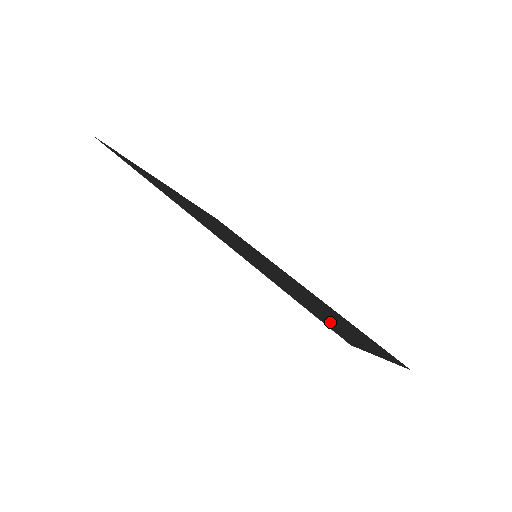
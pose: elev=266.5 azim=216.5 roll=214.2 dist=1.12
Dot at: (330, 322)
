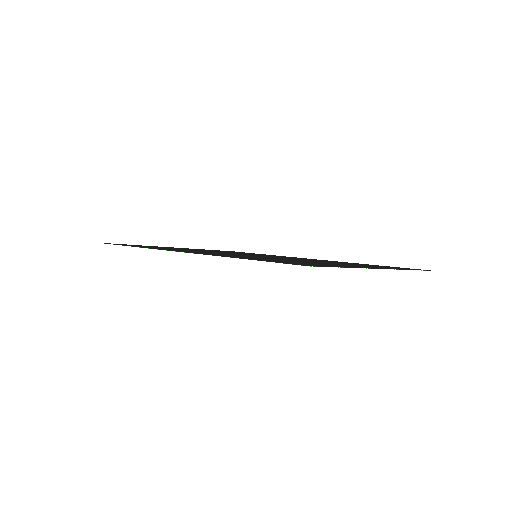
Dot at: occluded
